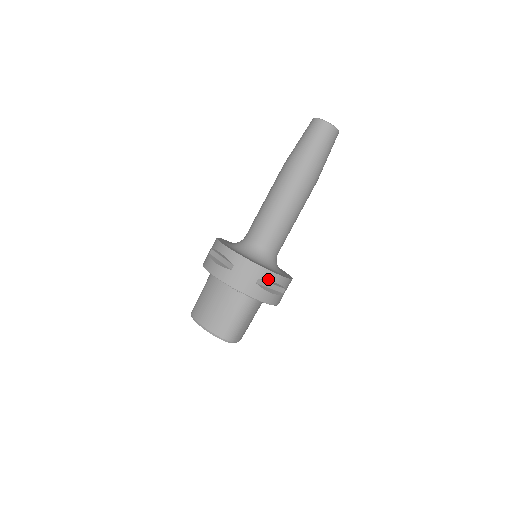
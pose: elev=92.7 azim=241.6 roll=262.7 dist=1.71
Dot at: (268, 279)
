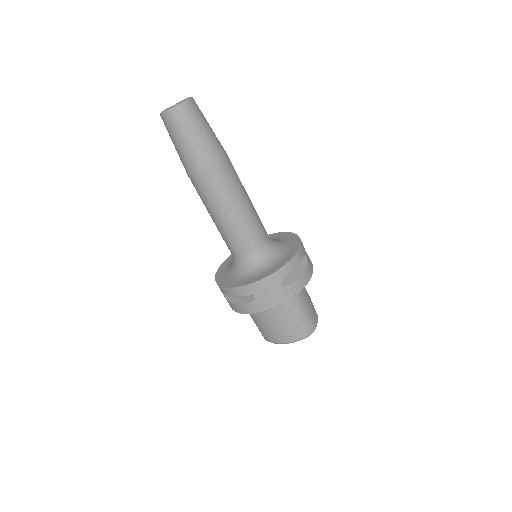
Dot at: (287, 274)
